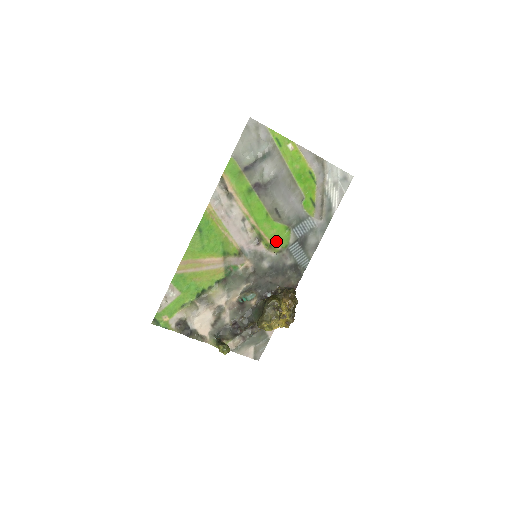
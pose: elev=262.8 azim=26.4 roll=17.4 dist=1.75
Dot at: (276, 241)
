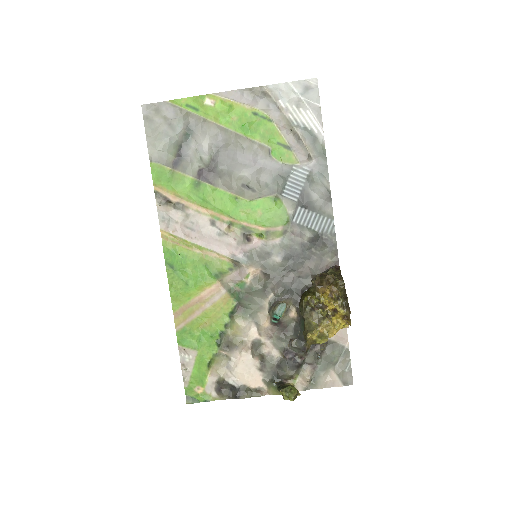
Dot at: (270, 223)
